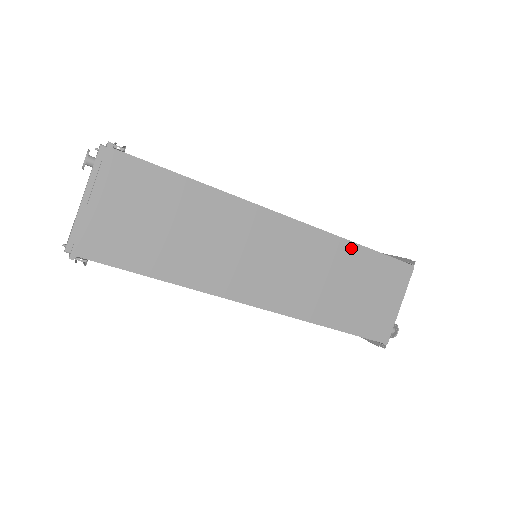
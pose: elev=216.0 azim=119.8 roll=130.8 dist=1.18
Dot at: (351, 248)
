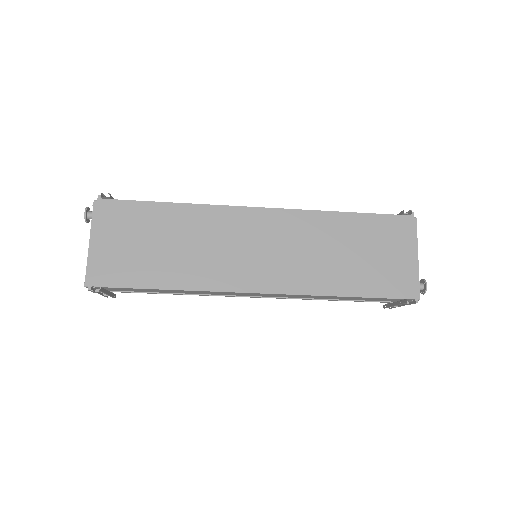
Dot at: (337, 217)
